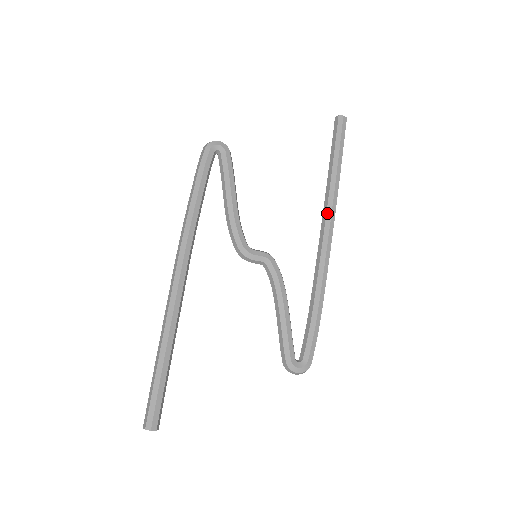
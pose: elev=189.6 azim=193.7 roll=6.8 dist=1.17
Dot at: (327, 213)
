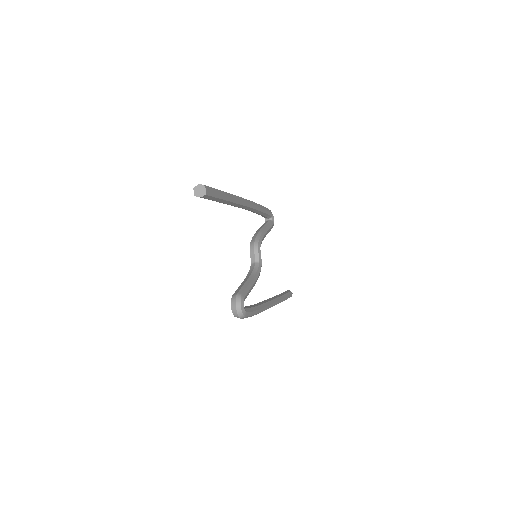
Dot at: (276, 299)
